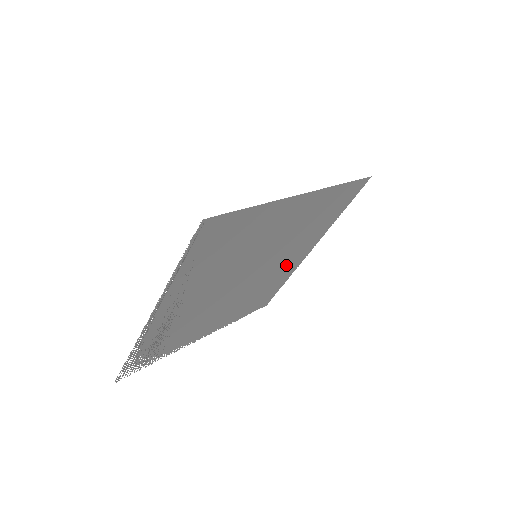
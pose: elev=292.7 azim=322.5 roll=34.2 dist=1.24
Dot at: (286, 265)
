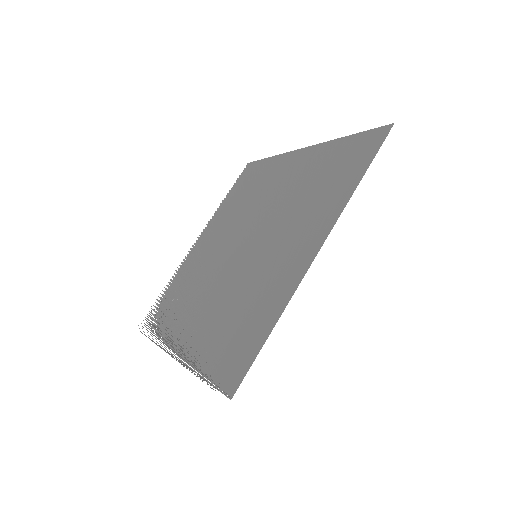
Dot at: occluded
